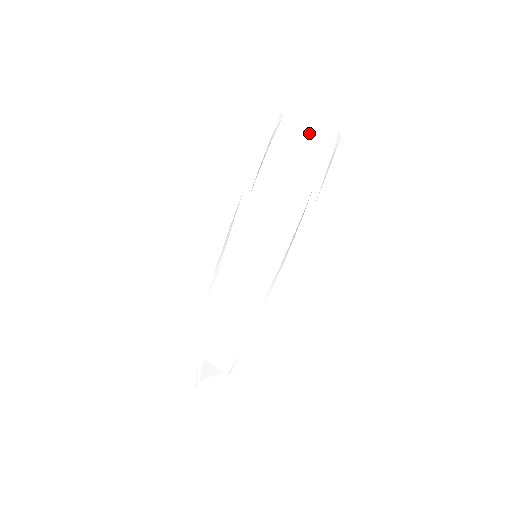
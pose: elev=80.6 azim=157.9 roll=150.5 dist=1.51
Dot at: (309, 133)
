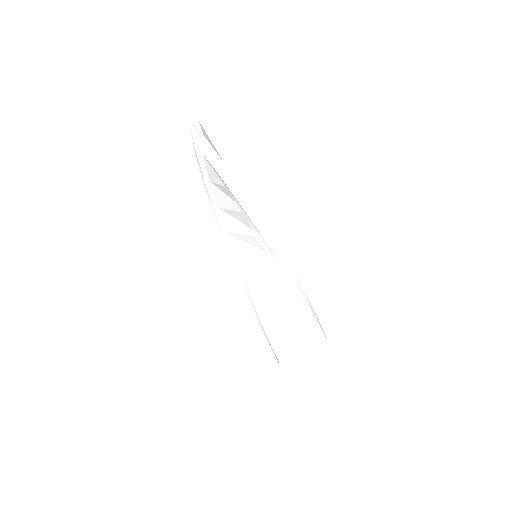
Dot at: occluded
